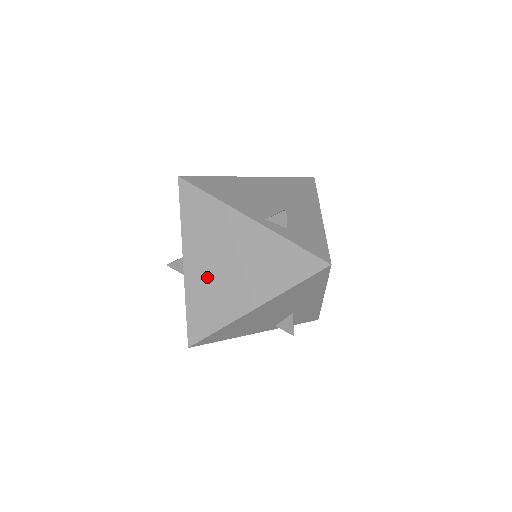
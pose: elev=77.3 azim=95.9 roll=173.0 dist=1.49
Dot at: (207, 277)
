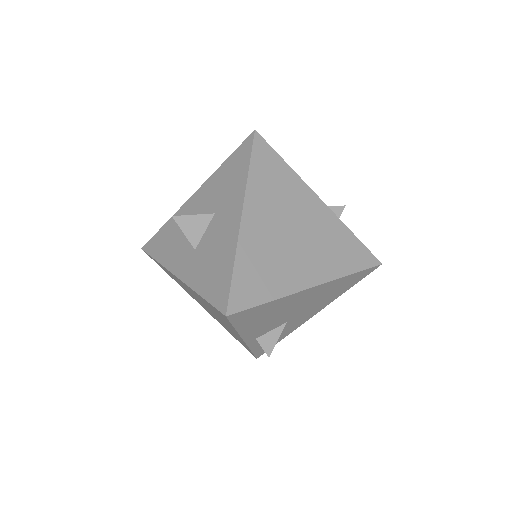
Dot at: (187, 289)
